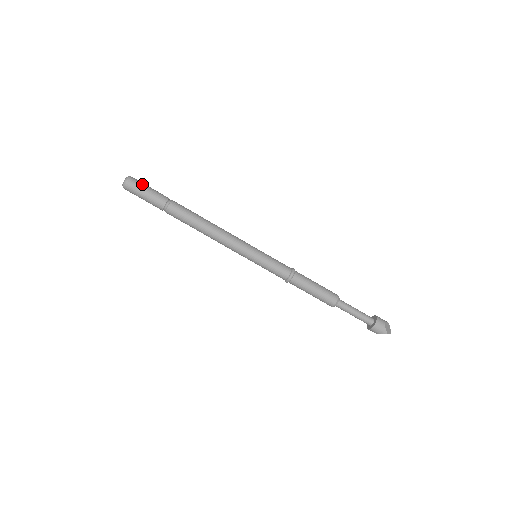
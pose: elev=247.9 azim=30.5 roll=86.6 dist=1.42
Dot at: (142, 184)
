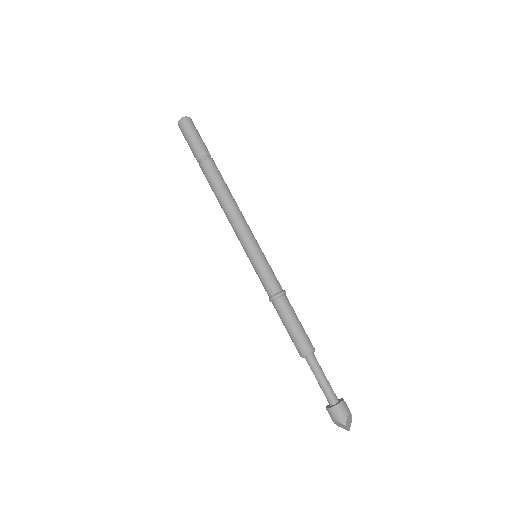
Dot at: occluded
